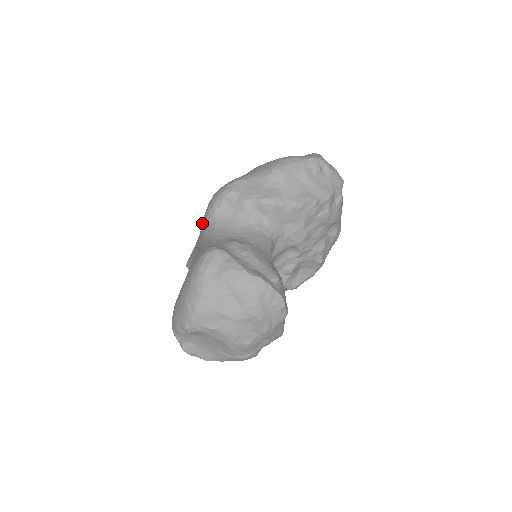
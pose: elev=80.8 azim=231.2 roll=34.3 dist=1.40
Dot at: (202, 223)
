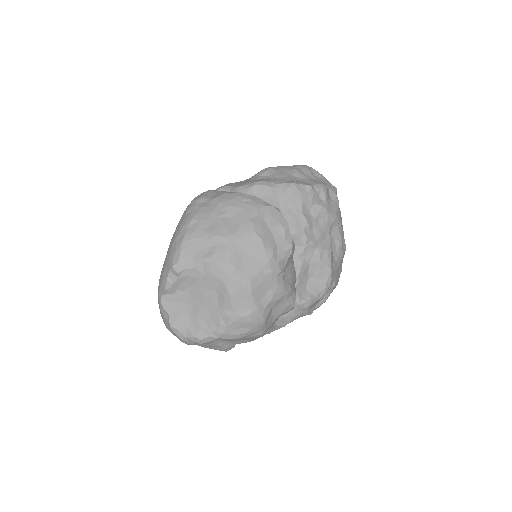
Dot at: occluded
